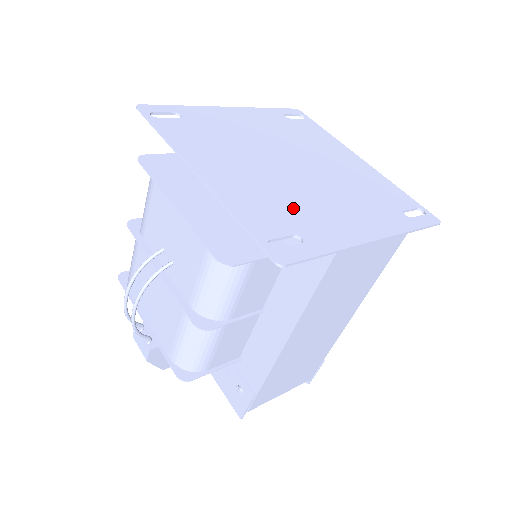
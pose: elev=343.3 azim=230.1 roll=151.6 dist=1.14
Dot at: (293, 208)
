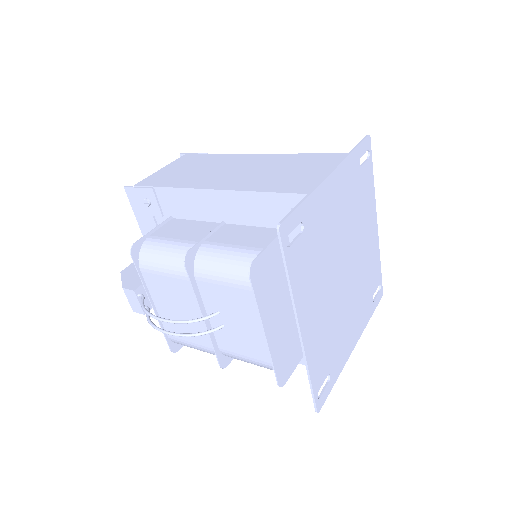
Dot at: (334, 341)
